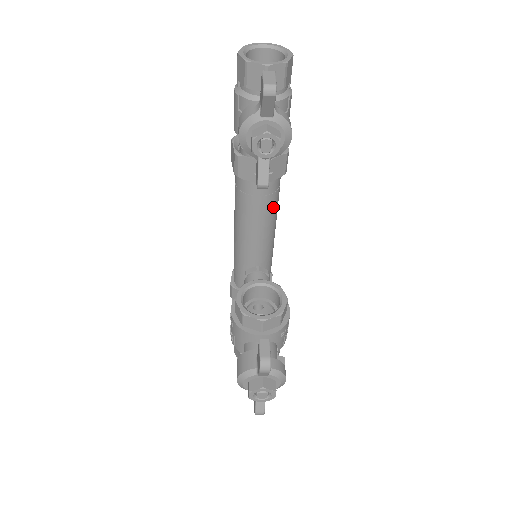
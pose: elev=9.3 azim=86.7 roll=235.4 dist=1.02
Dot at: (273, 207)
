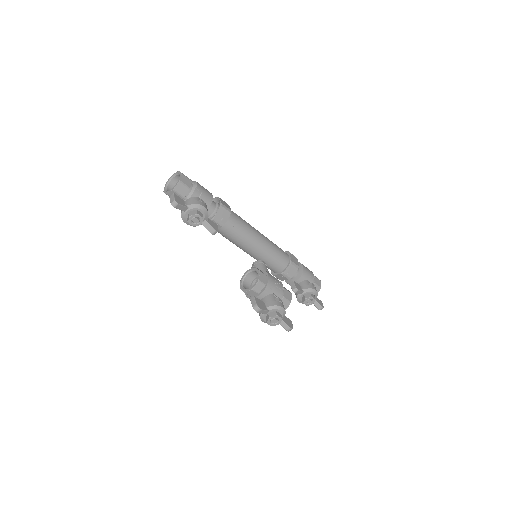
Dot at: (243, 229)
